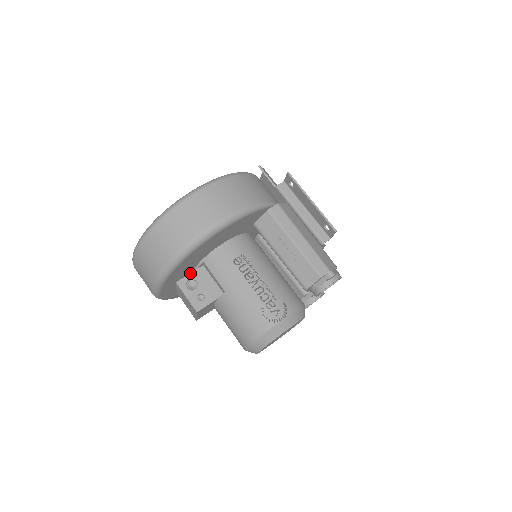
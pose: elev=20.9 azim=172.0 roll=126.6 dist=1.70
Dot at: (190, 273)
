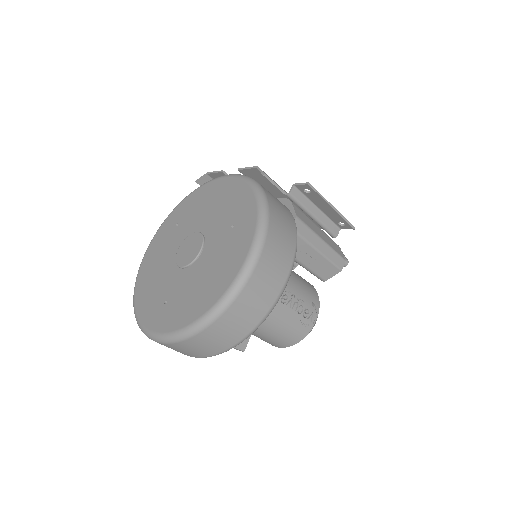
Dot at: occluded
